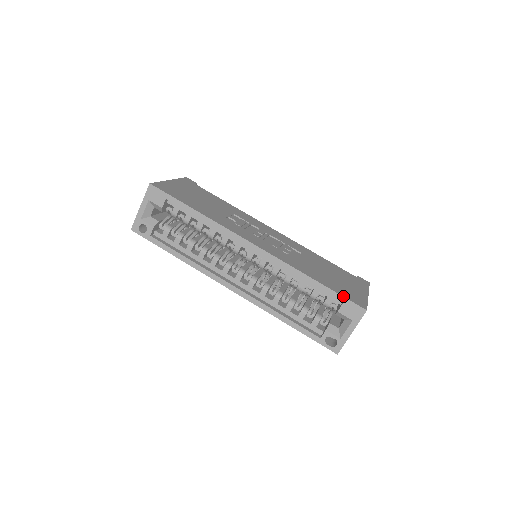
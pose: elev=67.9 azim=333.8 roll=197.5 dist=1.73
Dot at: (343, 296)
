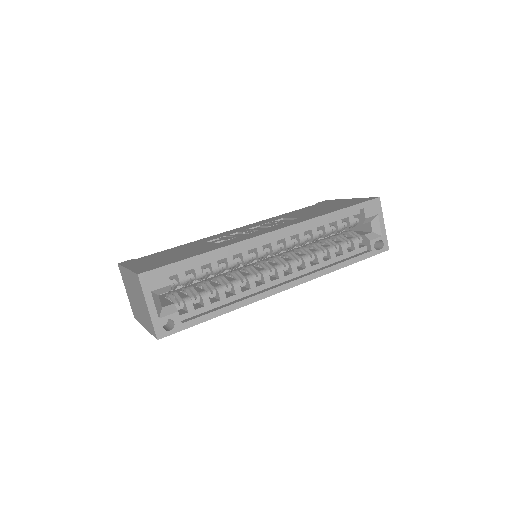
Dot at: (360, 203)
